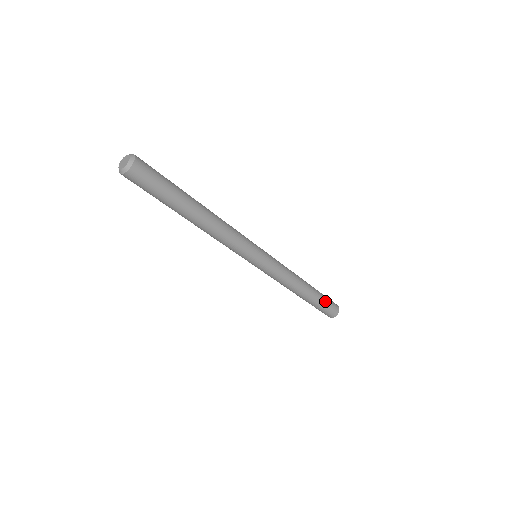
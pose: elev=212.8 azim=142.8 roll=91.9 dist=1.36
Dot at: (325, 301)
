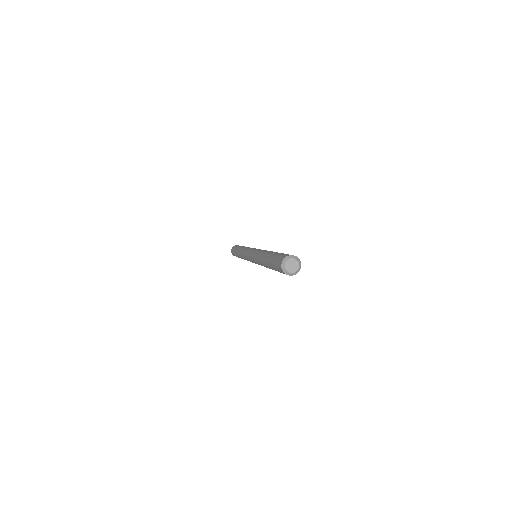
Dot at: occluded
